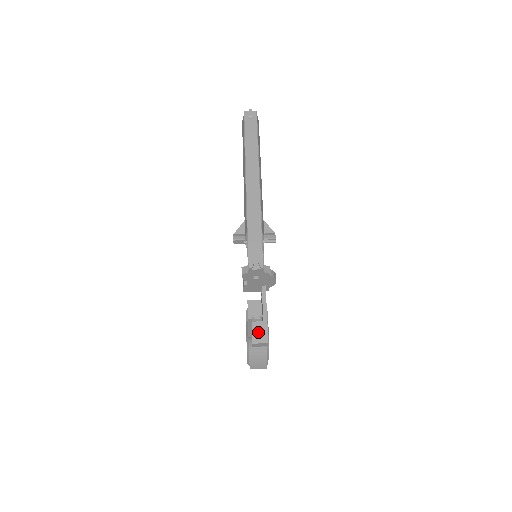
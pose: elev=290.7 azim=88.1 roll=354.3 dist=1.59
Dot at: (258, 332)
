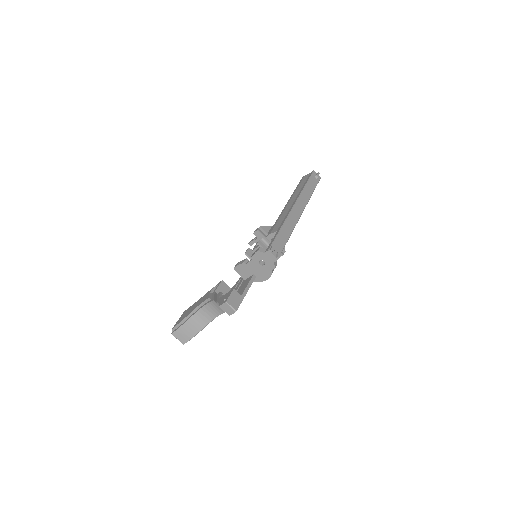
Dot at: (234, 299)
